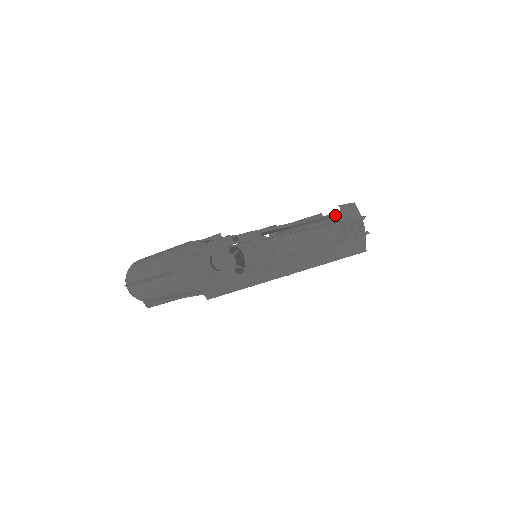
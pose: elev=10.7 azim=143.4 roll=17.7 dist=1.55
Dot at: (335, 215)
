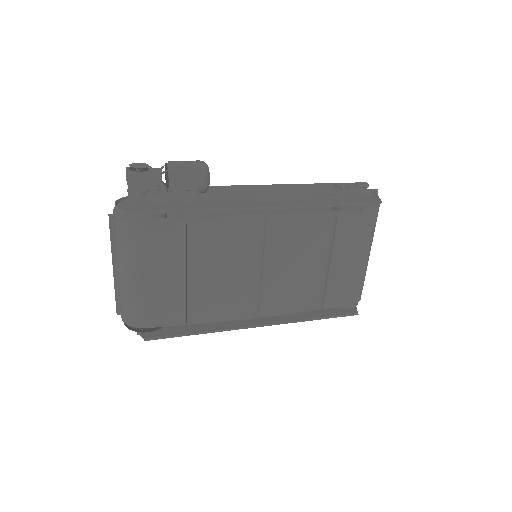
Dot at: occluded
